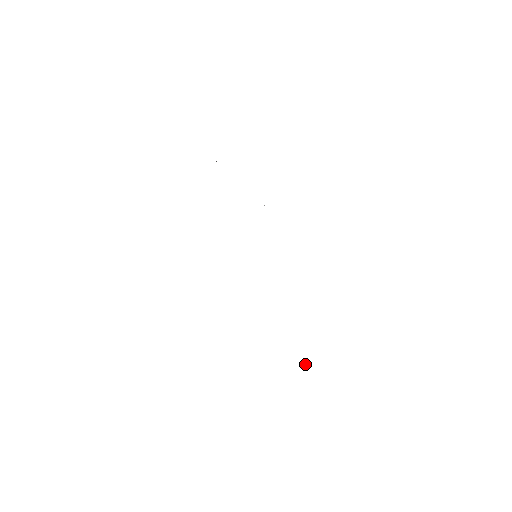
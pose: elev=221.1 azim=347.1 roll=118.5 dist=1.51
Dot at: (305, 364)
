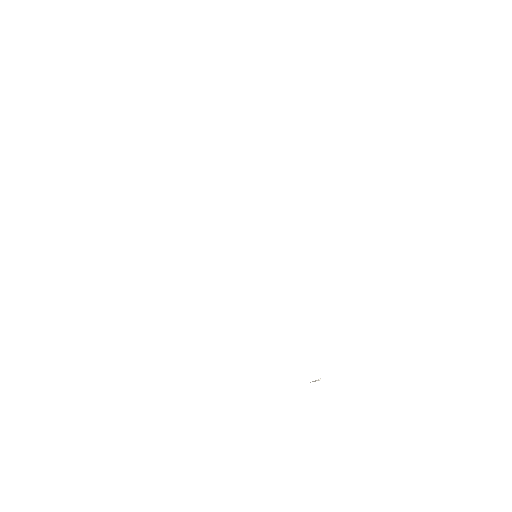
Dot at: (318, 380)
